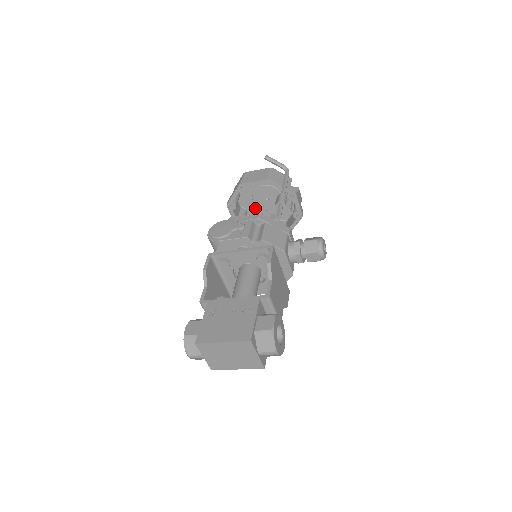
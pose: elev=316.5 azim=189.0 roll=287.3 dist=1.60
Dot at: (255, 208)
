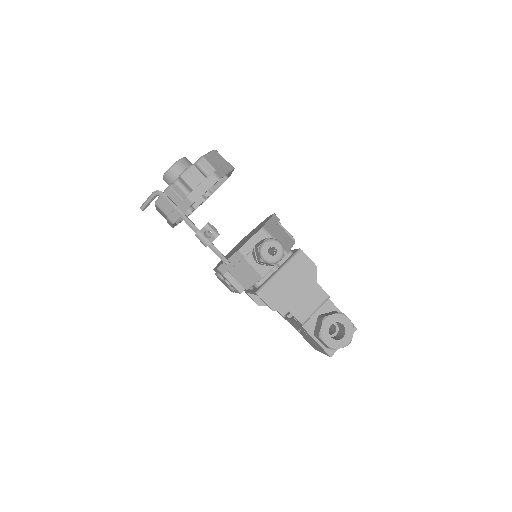
Dot at: occluded
